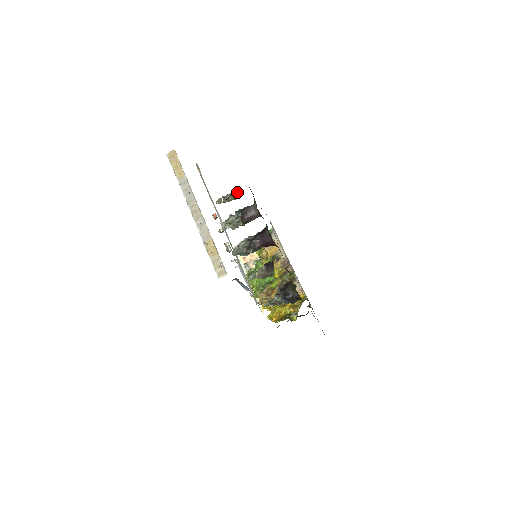
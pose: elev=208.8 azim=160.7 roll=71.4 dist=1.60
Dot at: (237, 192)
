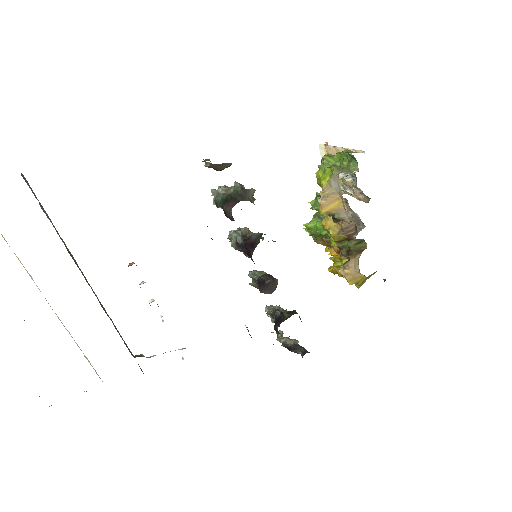
Dot at: occluded
